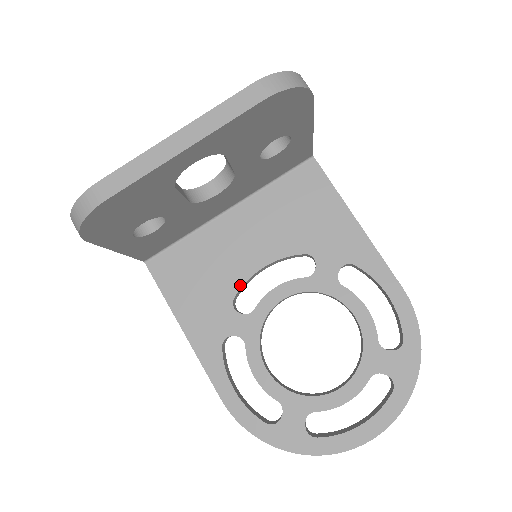
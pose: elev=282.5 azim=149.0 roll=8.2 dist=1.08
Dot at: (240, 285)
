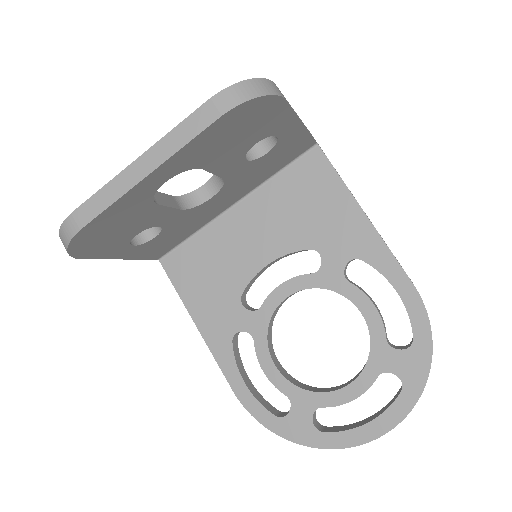
Dot at: (247, 282)
